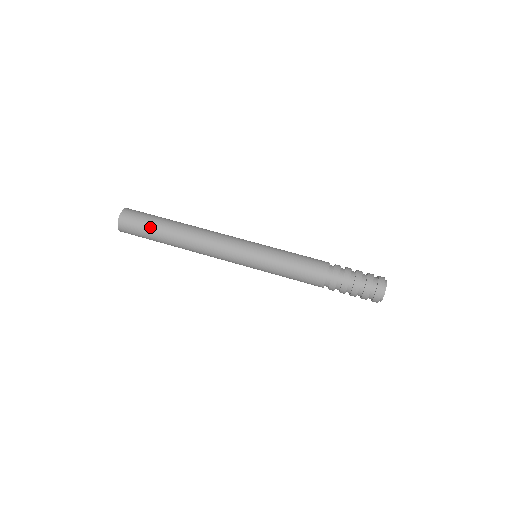
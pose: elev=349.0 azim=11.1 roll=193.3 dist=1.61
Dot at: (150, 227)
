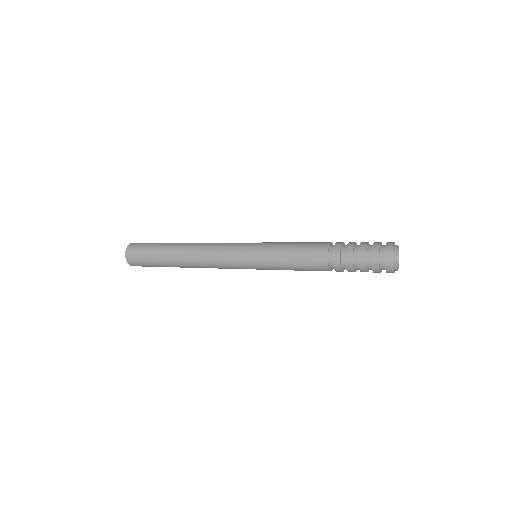
Dot at: (153, 260)
